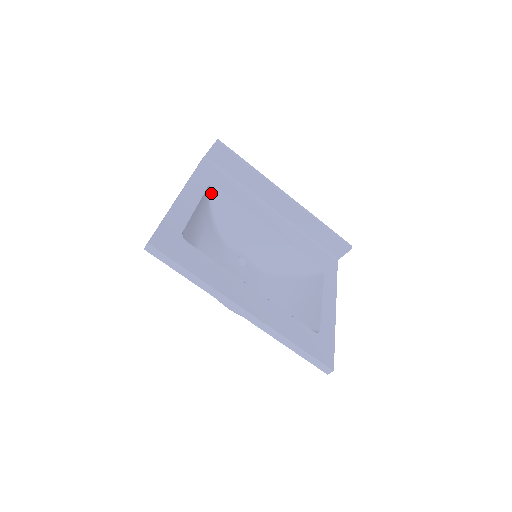
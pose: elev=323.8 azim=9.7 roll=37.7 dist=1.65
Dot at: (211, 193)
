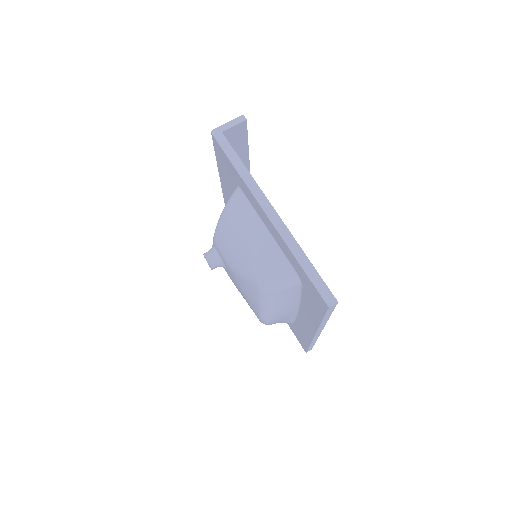
Dot at: (239, 188)
